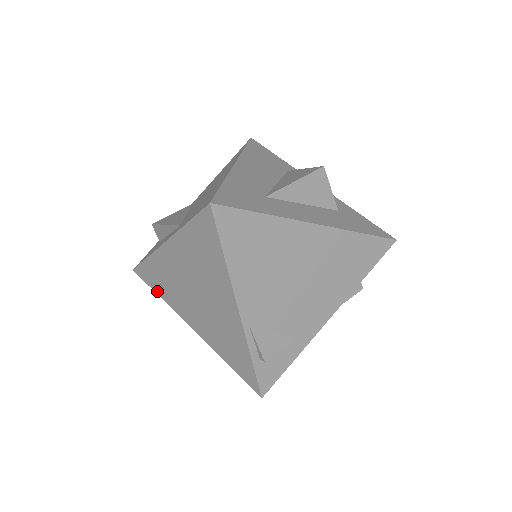
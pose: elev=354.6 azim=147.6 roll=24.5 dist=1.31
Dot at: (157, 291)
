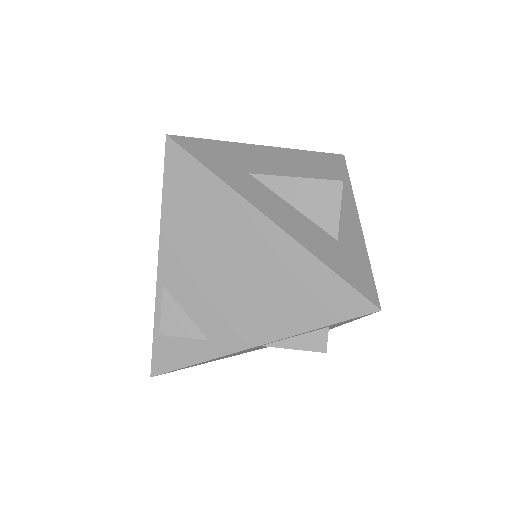
Dot at: occluded
